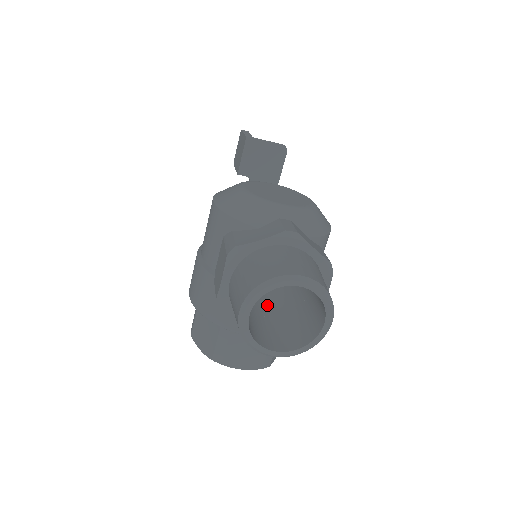
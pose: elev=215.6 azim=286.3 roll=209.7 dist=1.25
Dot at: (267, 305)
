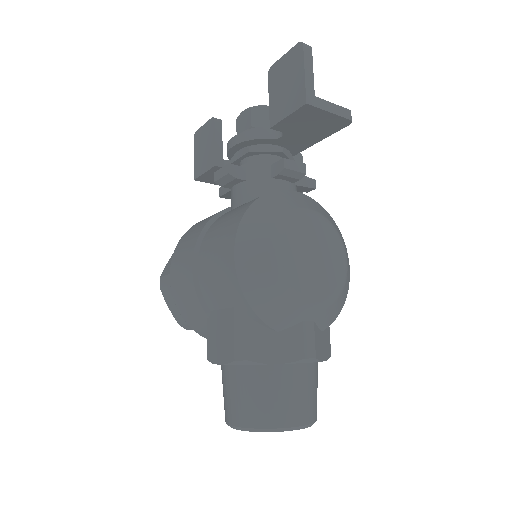
Dot at: occluded
